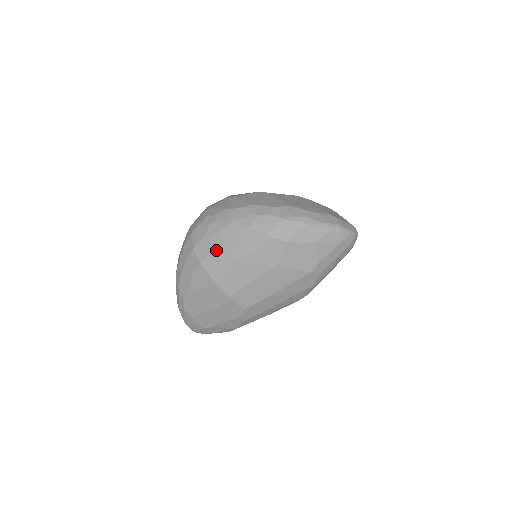
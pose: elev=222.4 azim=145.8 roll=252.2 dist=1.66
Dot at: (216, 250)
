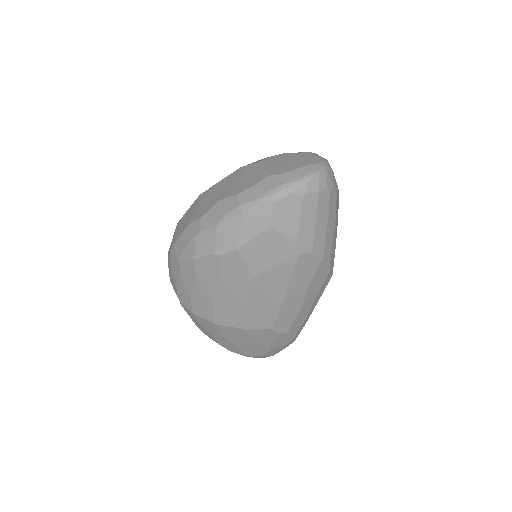
Dot at: (192, 295)
